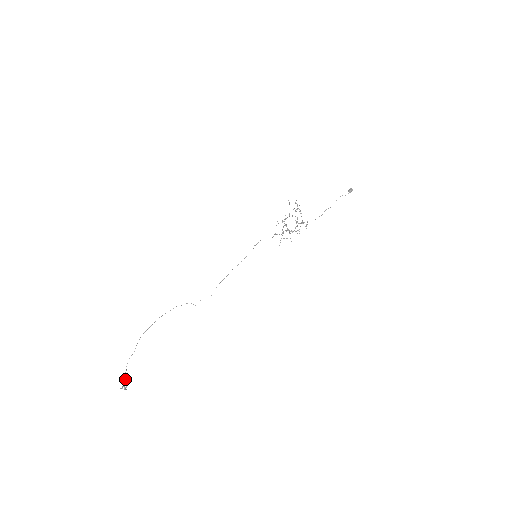
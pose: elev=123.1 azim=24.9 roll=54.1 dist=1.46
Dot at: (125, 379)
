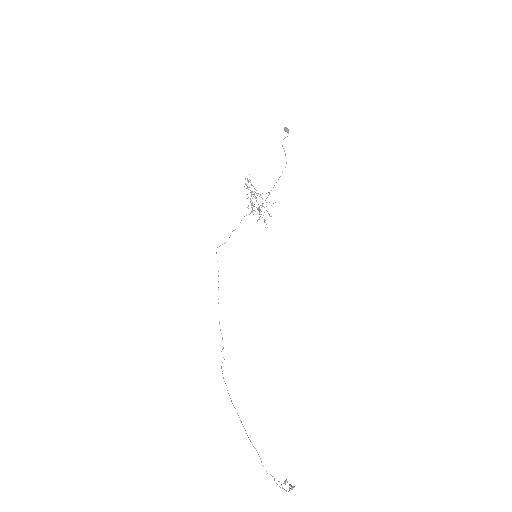
Dot at: occluded
